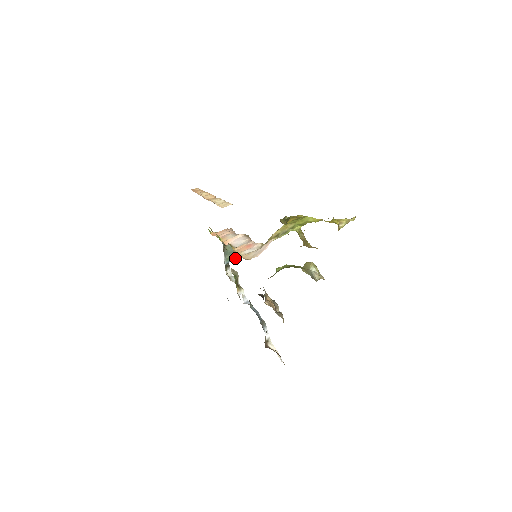
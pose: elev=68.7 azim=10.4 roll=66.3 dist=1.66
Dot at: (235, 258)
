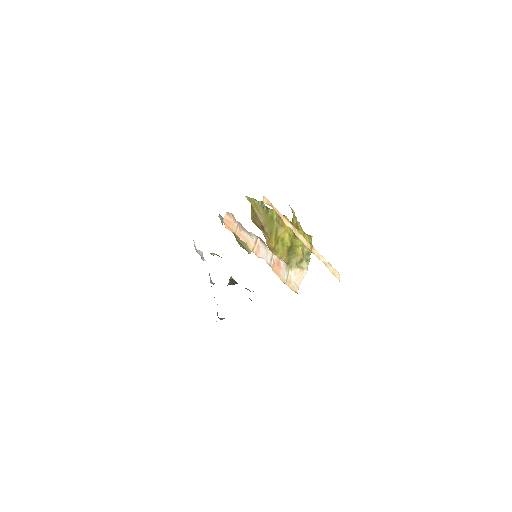
Dot at: occluded
